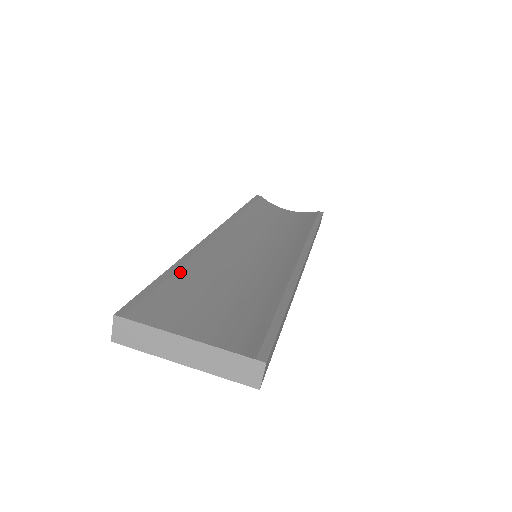
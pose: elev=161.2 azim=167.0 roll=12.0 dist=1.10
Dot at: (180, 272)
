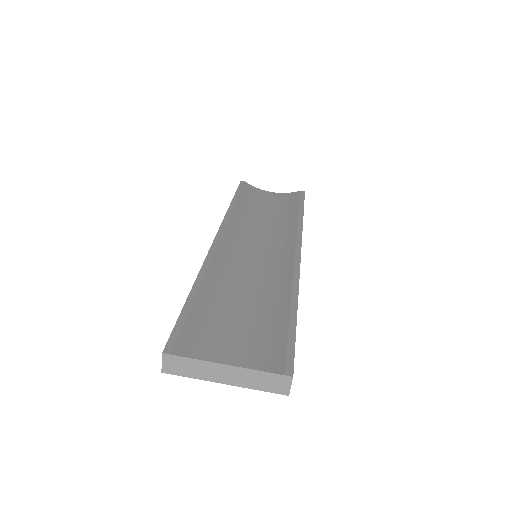
Dot at: (200, 293)
